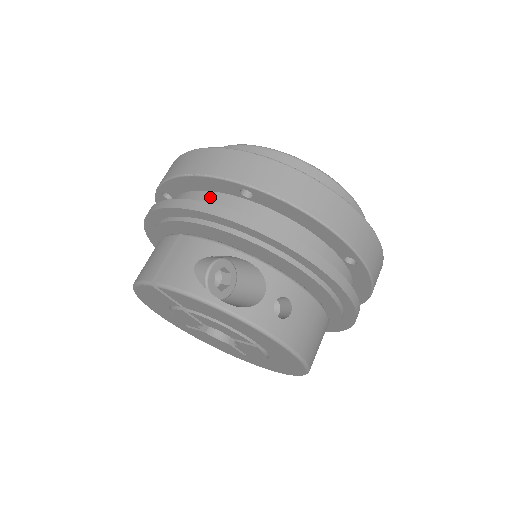
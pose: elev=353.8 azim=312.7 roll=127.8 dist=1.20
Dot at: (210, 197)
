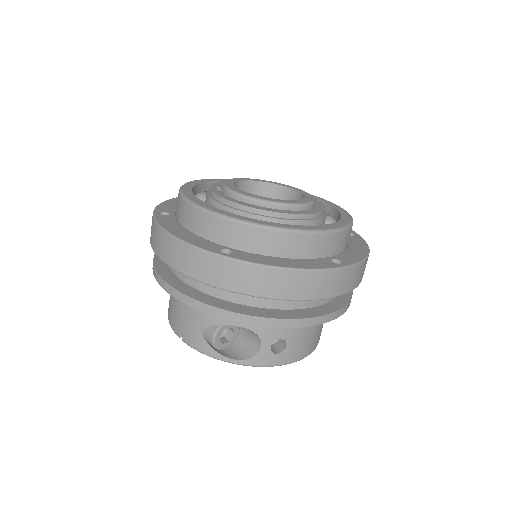
Dot at: occluded
